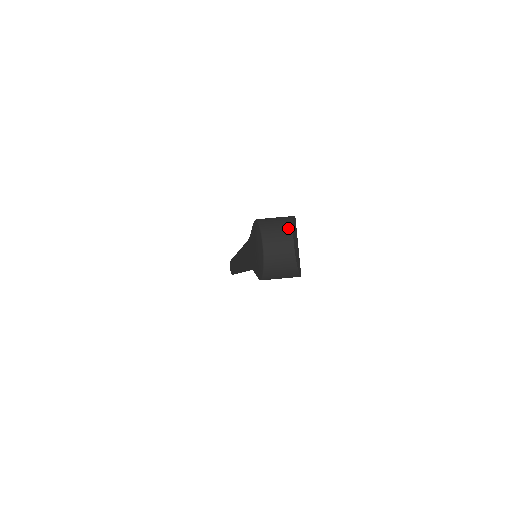
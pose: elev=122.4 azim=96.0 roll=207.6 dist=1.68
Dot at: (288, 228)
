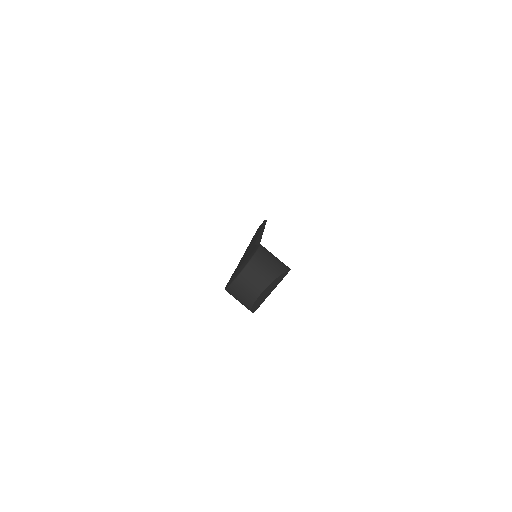
Dot at: (269, 279)
